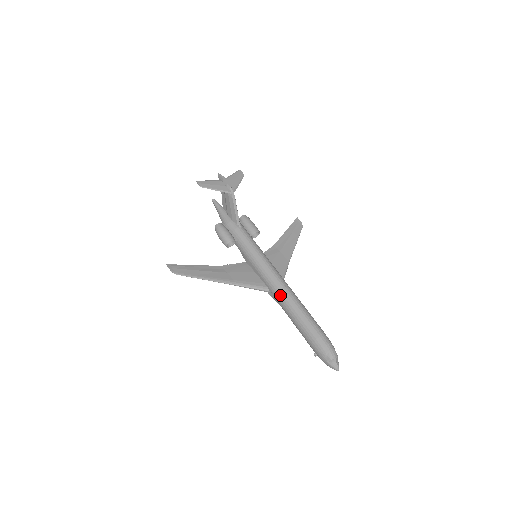
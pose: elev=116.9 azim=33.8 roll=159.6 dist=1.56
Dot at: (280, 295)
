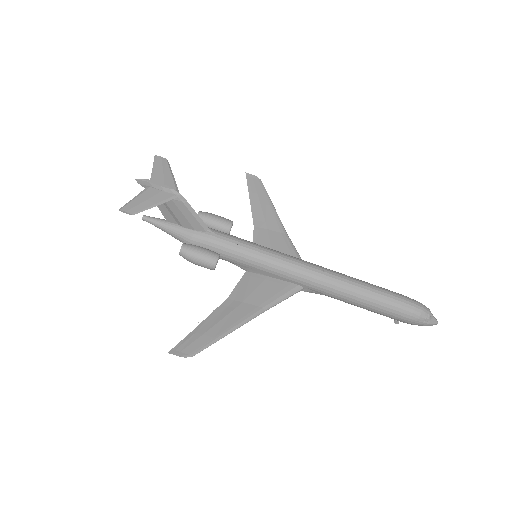
Dot at: (324, 285)
